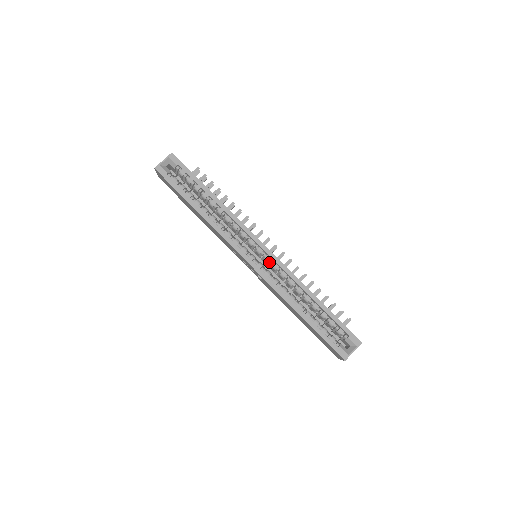
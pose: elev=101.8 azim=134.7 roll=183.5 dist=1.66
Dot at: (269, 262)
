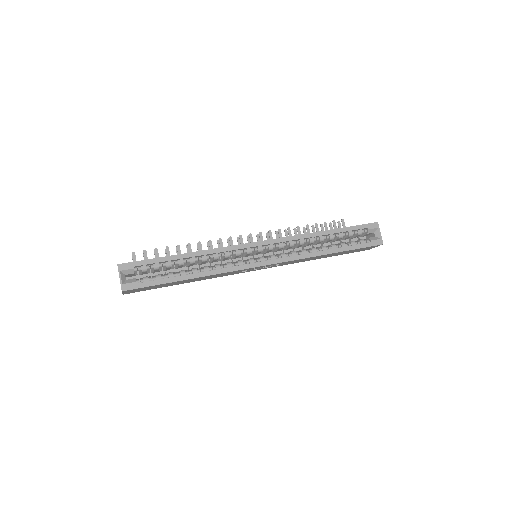
Dot at: (274, 248)
